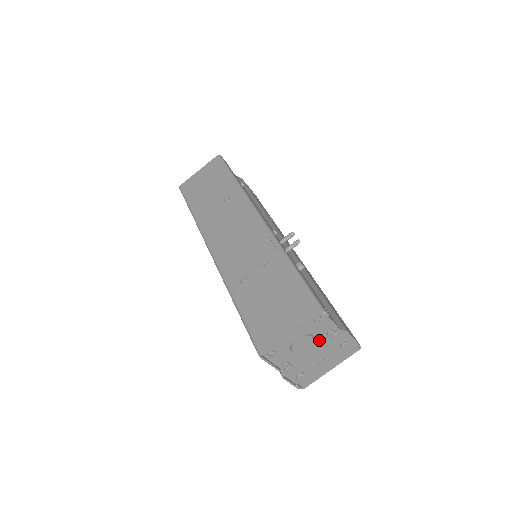
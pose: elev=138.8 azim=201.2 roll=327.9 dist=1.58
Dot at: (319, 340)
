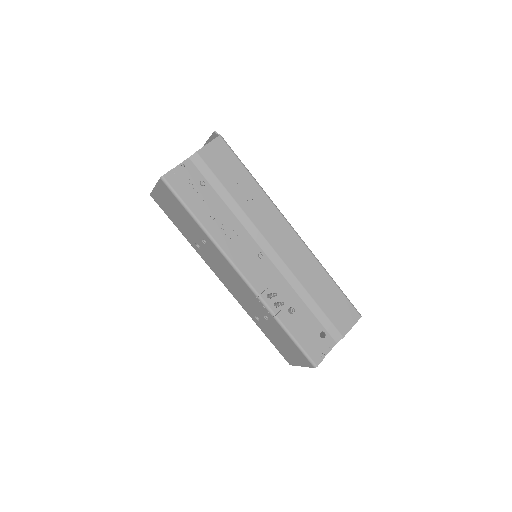
Dot at: occluded
